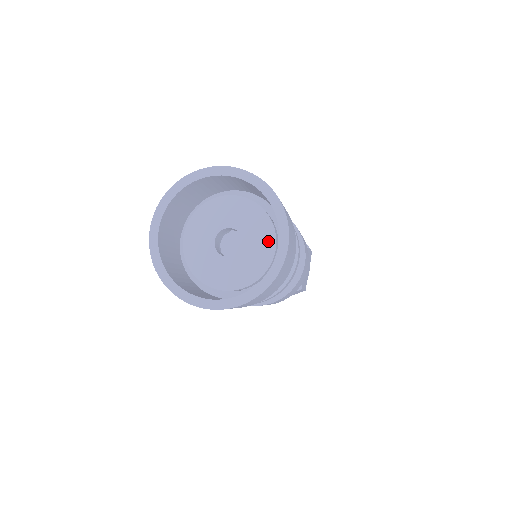
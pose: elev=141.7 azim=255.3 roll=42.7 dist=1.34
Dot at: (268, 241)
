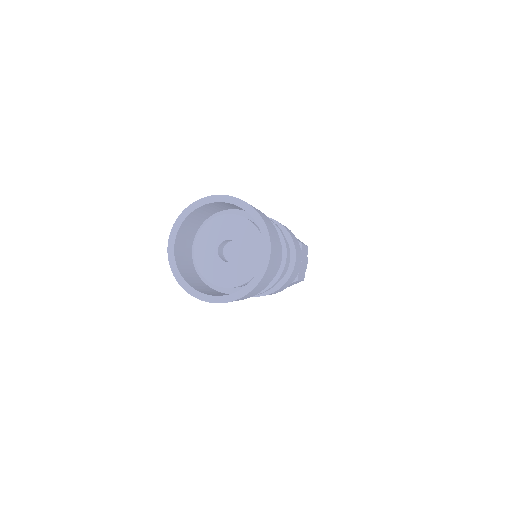
Dot at: (258, 248)
